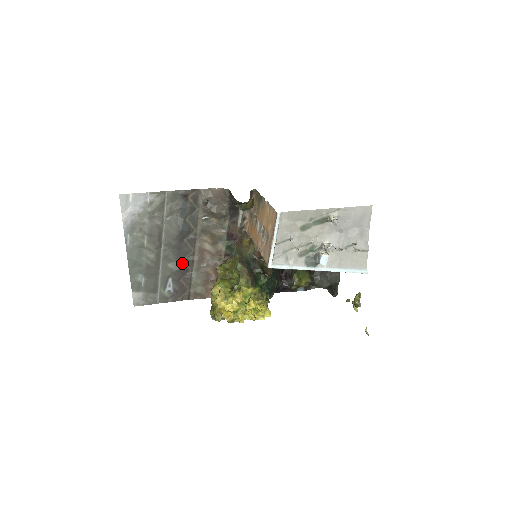
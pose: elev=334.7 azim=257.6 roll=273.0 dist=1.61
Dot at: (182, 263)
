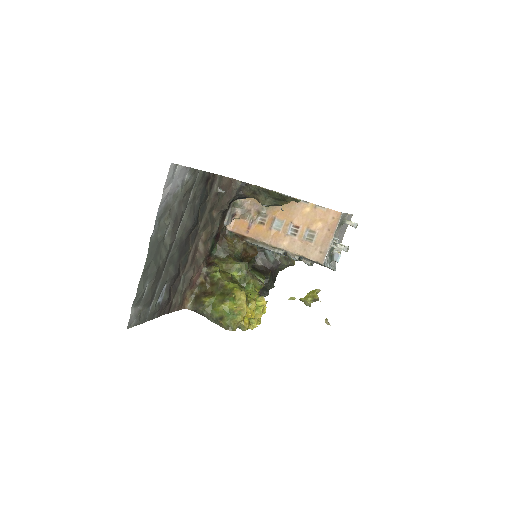
Dot at: (179, 264)
